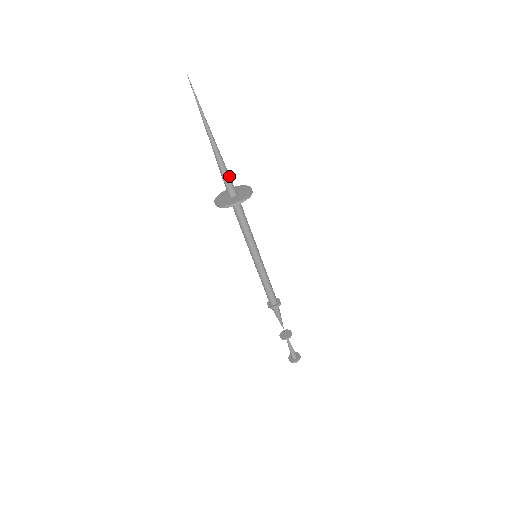
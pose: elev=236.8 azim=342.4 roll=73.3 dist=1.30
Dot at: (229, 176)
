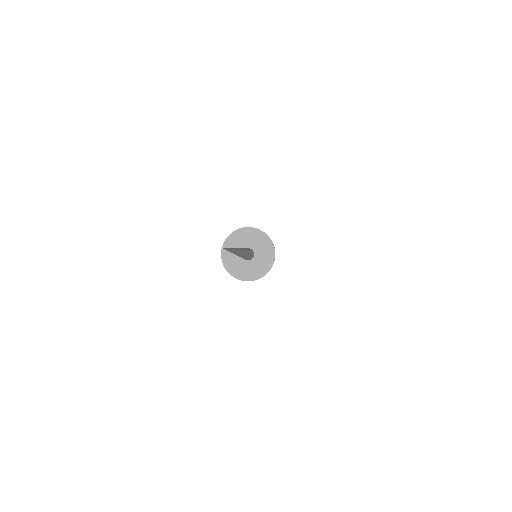
Dot at: (249, 257)
